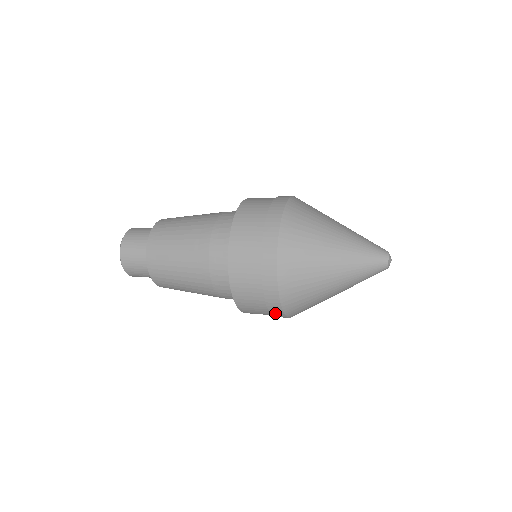
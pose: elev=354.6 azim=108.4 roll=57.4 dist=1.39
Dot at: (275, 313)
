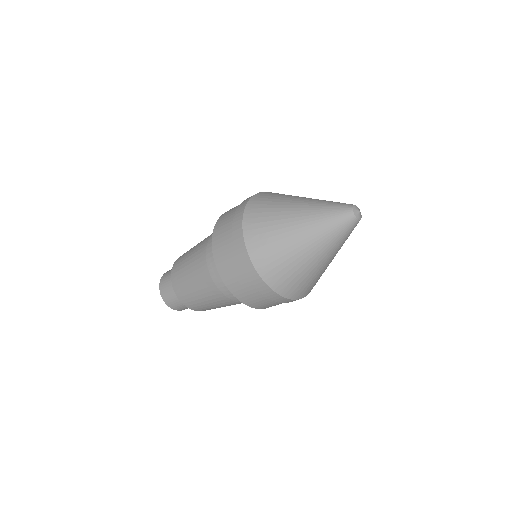
Dot at: (246, 267)
